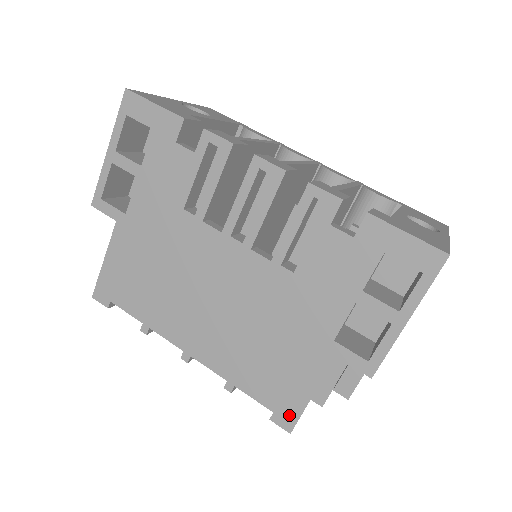
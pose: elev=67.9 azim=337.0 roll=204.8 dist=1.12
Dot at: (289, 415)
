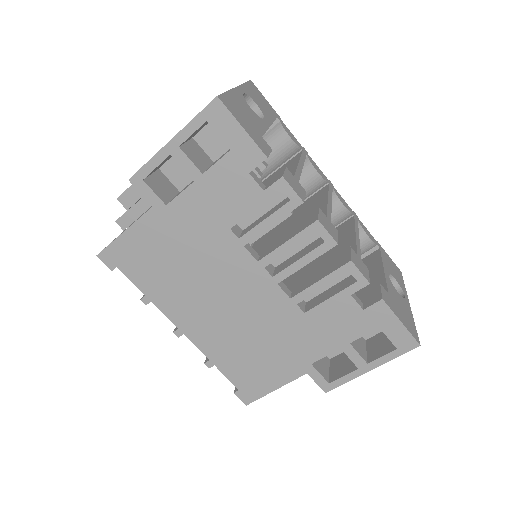
Dot at: (251, 395)
